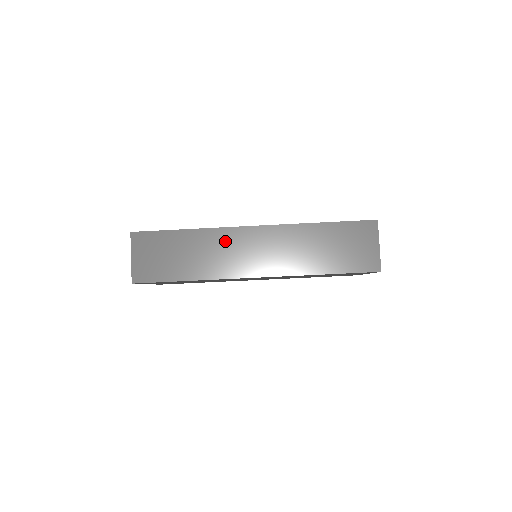
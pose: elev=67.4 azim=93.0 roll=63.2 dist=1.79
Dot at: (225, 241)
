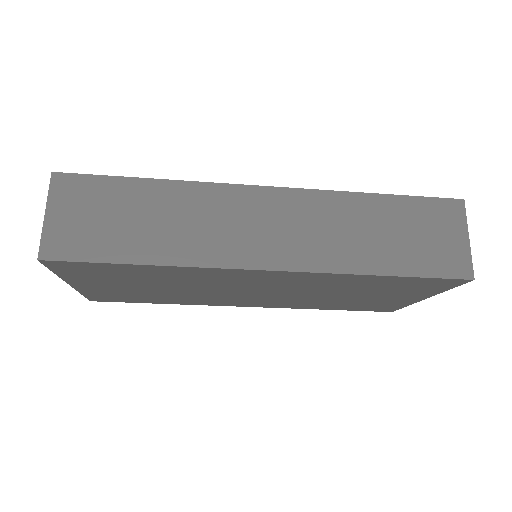
Dot at: (219, 205)
